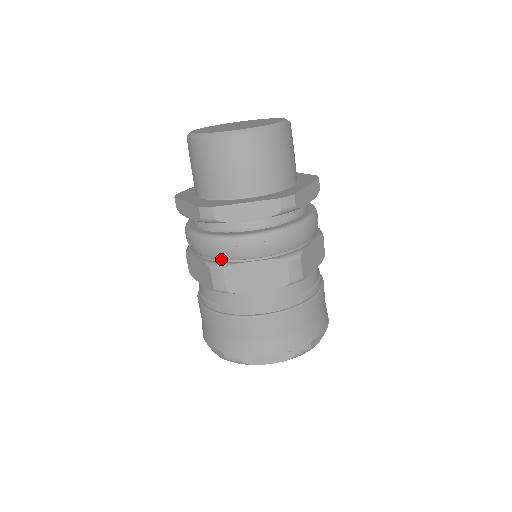
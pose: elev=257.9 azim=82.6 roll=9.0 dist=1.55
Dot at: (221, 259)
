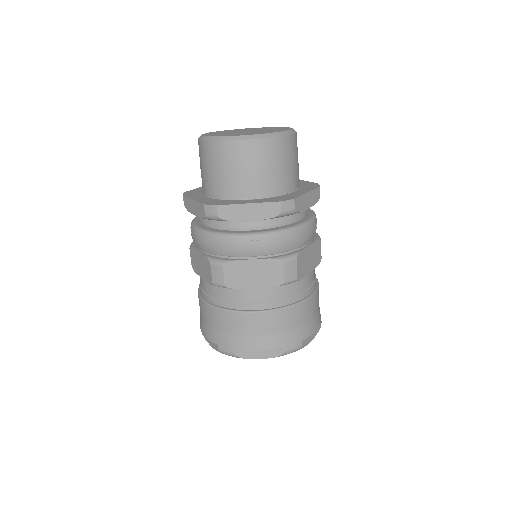
Dot at: (221, 255)
